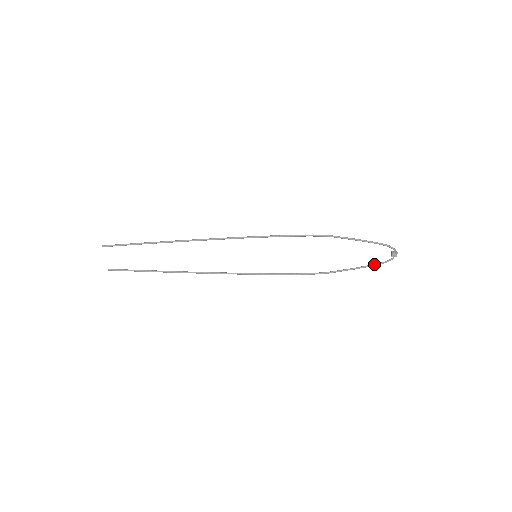
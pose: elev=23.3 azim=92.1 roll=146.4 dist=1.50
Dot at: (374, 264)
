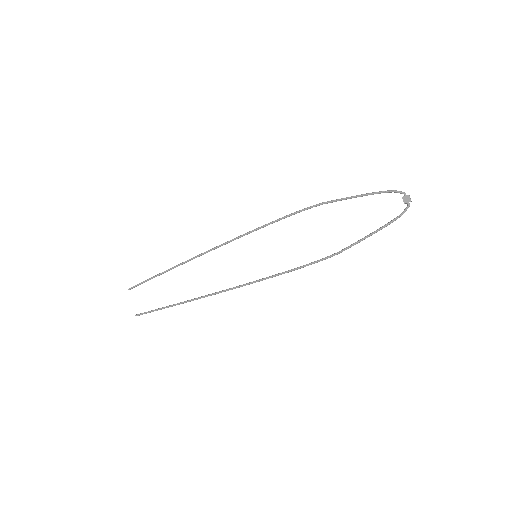
Dot at: (388, 222)
